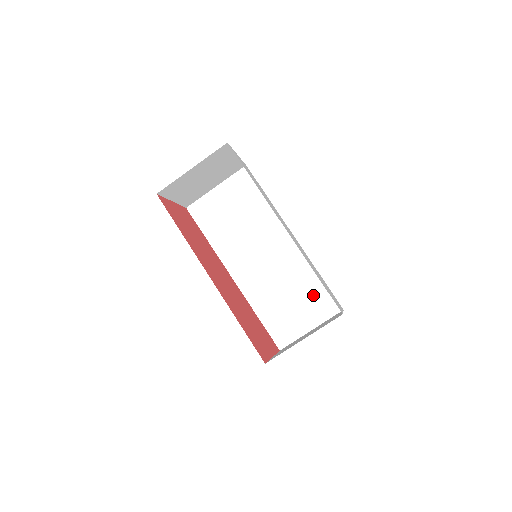
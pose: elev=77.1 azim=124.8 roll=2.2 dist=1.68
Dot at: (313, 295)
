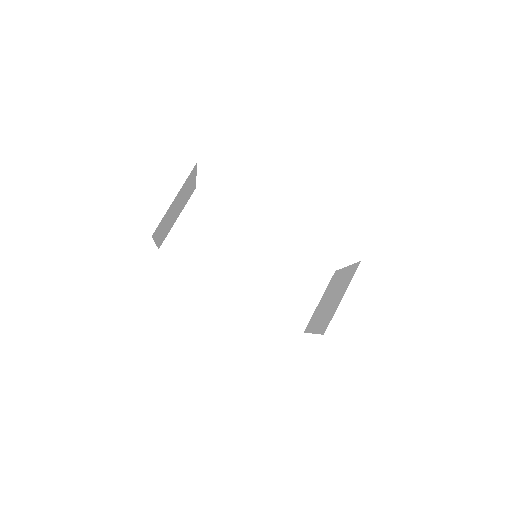
Dot at: (306, 271)
